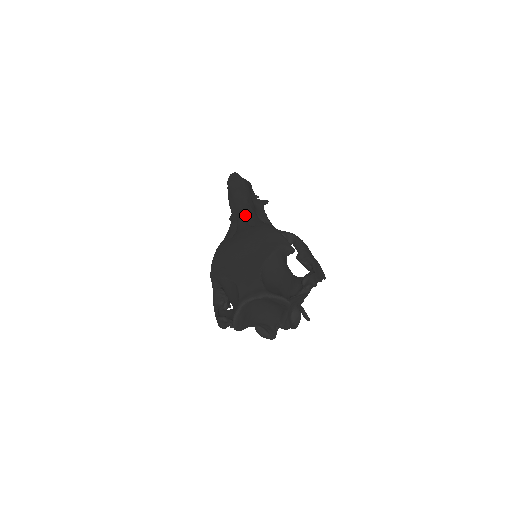
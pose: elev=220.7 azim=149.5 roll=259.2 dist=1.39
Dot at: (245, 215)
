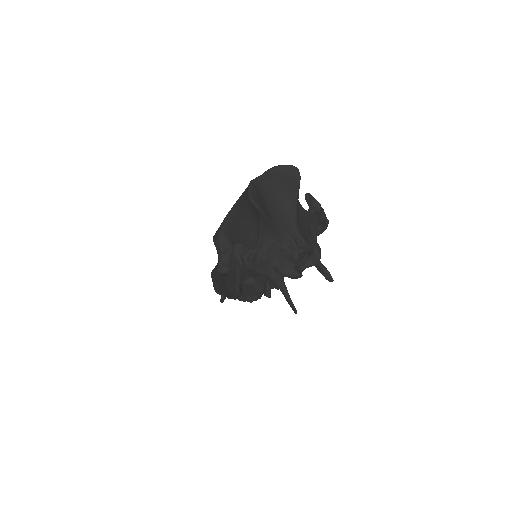
Dot at: occluded
